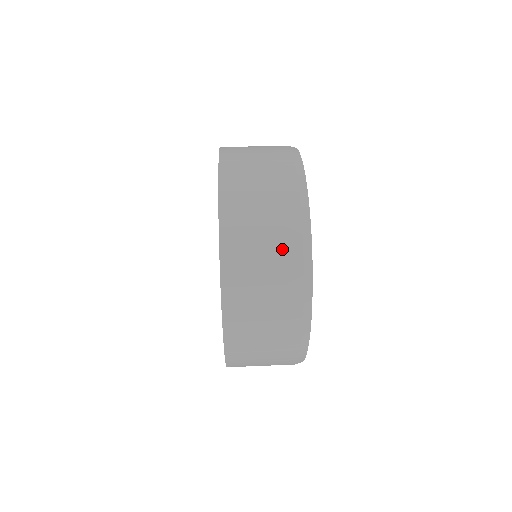
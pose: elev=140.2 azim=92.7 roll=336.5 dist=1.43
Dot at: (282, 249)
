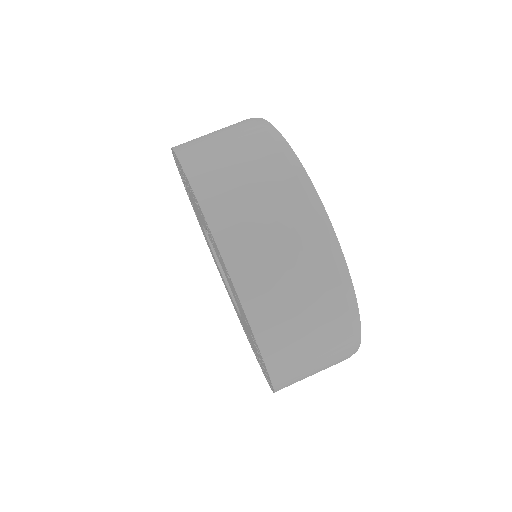
Dot at: (270, 179)
